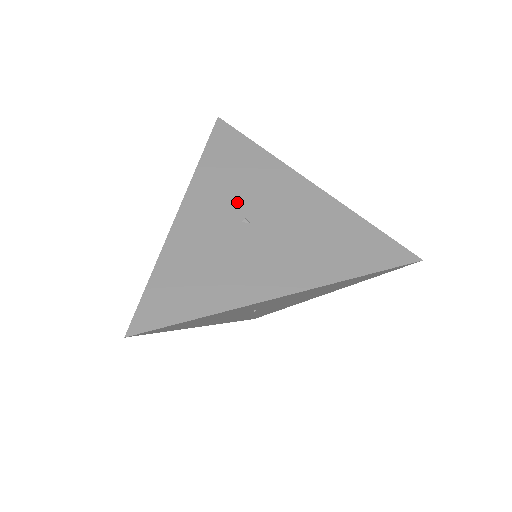
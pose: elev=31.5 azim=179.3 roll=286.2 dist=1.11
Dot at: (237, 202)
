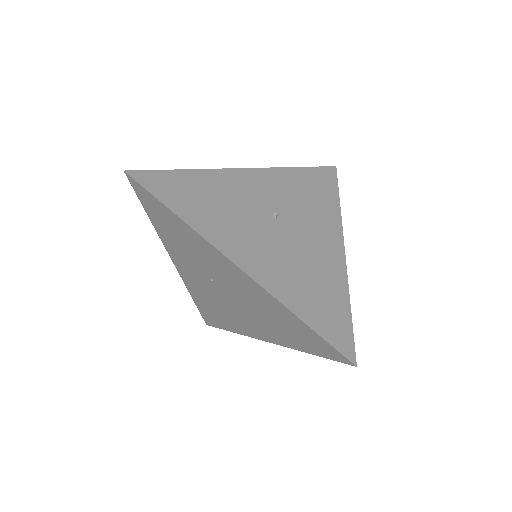
Dot at: (285, 204)
